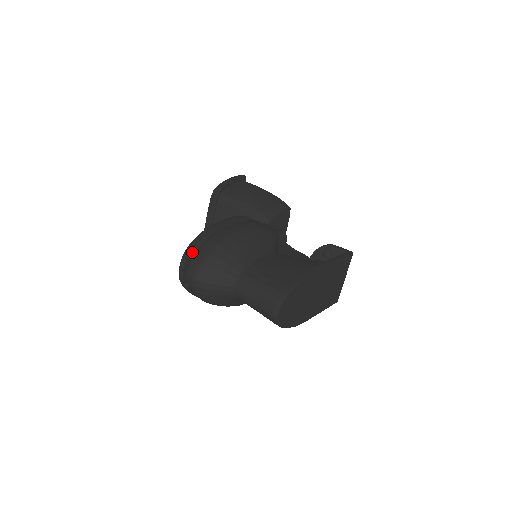
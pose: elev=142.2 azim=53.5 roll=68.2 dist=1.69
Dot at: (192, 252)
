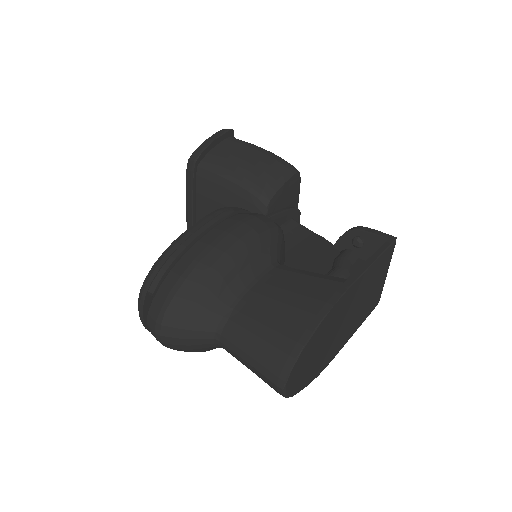
Dot at: (150, 291)
